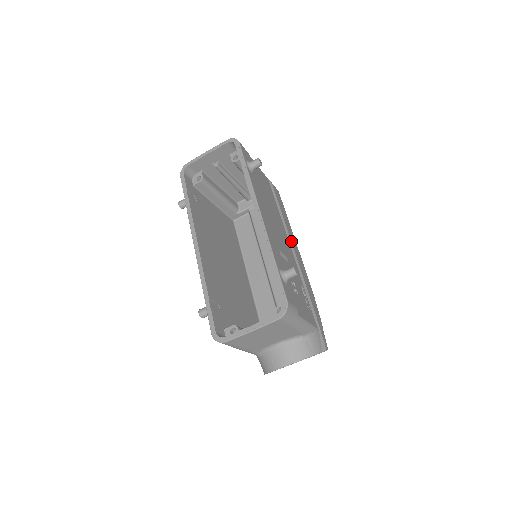
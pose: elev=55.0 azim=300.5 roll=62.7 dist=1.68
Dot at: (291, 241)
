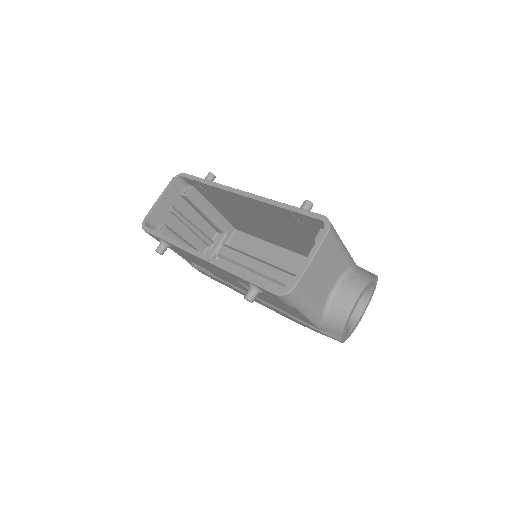
Dot at: occluded
